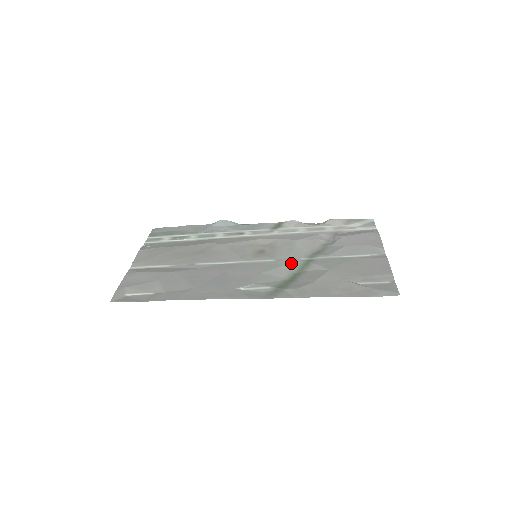
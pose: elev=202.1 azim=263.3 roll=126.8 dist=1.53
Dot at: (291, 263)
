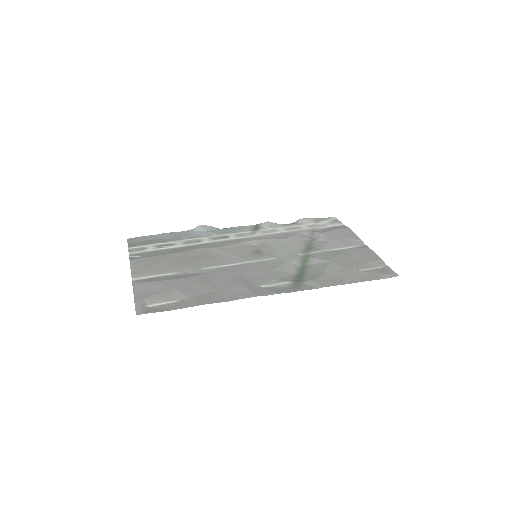
Dot at: (292, 259)
